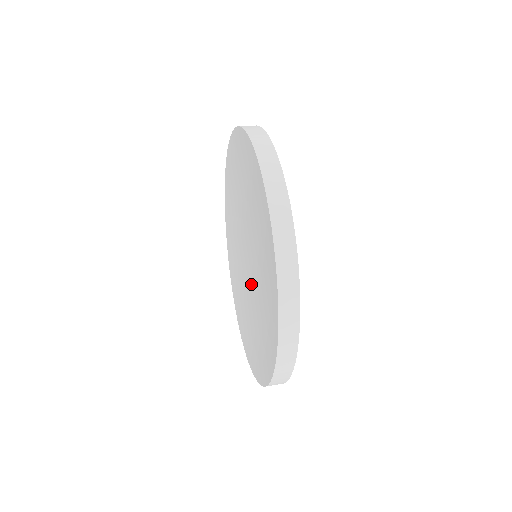
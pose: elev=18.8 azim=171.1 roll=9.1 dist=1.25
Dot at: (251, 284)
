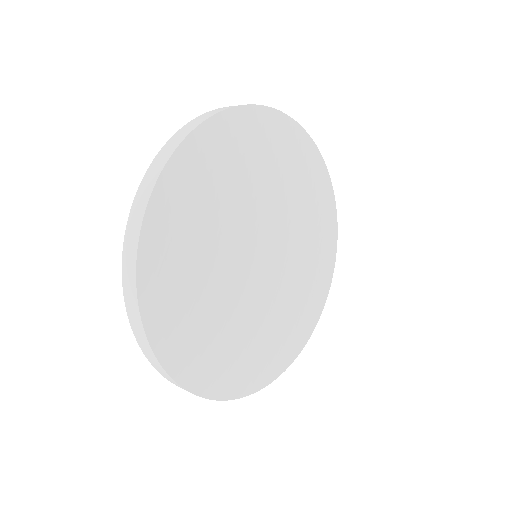
Dot at: occluded
